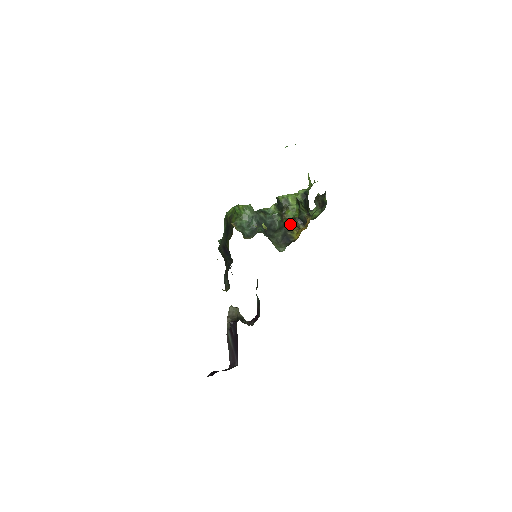
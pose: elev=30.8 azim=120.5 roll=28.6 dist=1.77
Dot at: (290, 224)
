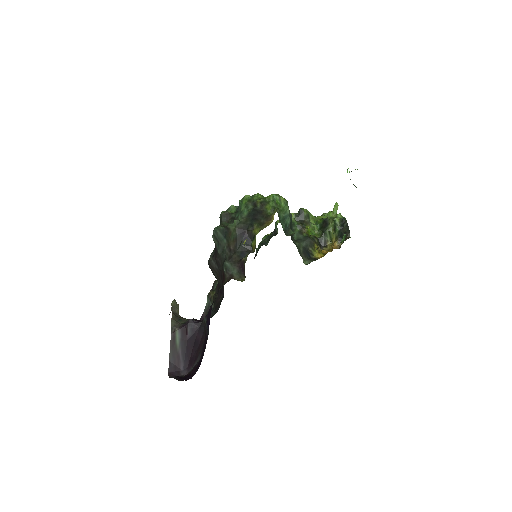
Dot at: (313, 240)
